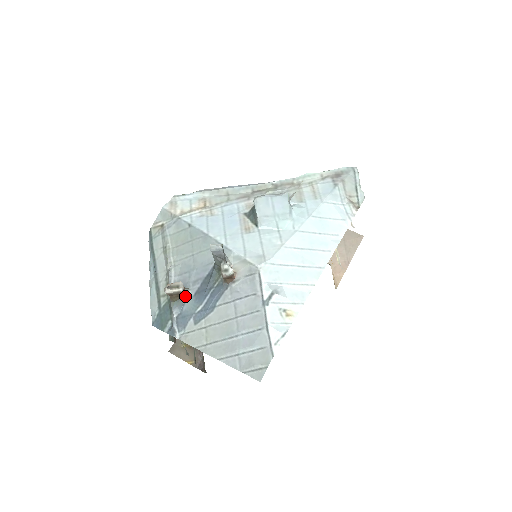
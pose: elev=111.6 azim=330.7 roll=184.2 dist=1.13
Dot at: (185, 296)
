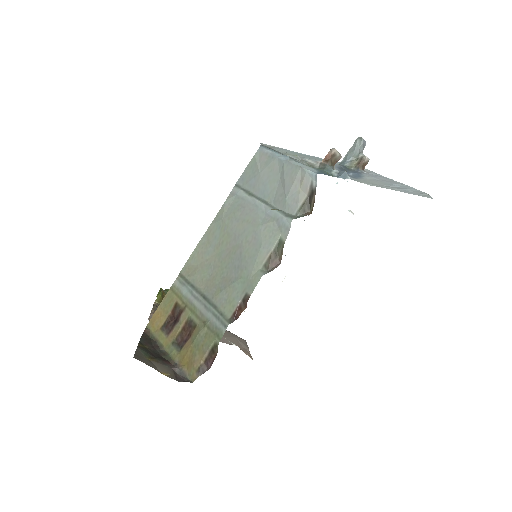
Dot at: (334, 168)
